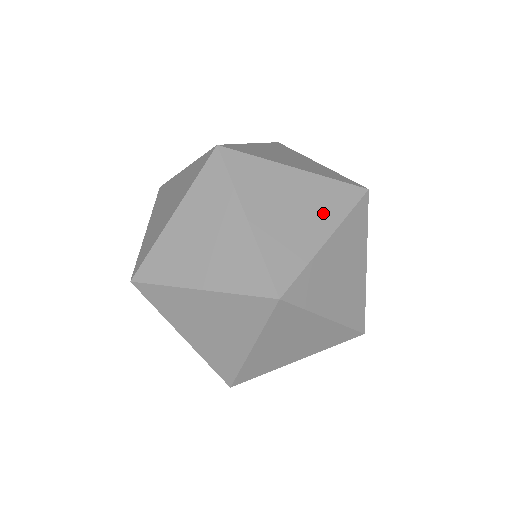
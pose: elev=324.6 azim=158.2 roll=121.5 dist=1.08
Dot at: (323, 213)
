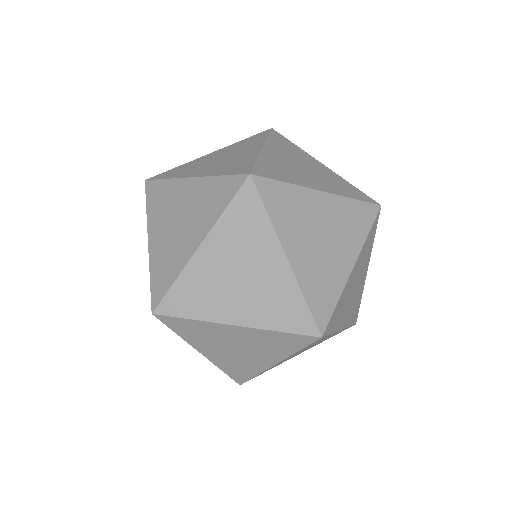
Dot at: (201, 219)
